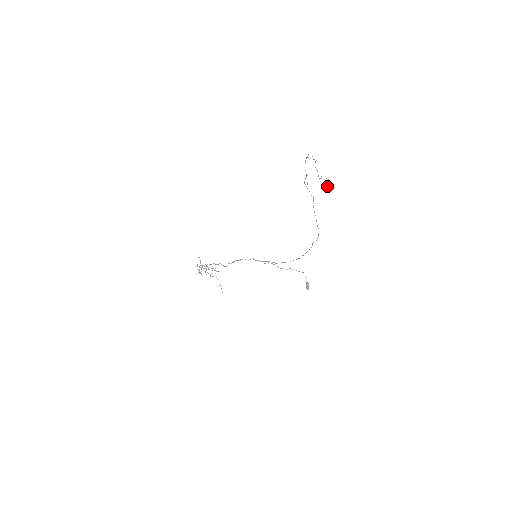
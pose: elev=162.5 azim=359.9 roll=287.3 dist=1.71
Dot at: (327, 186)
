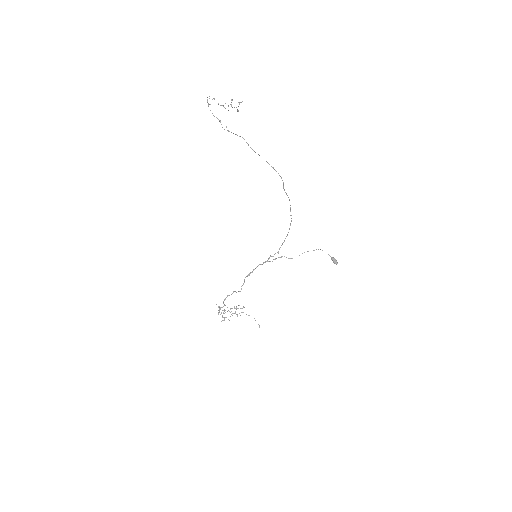
Dot at: occluded
